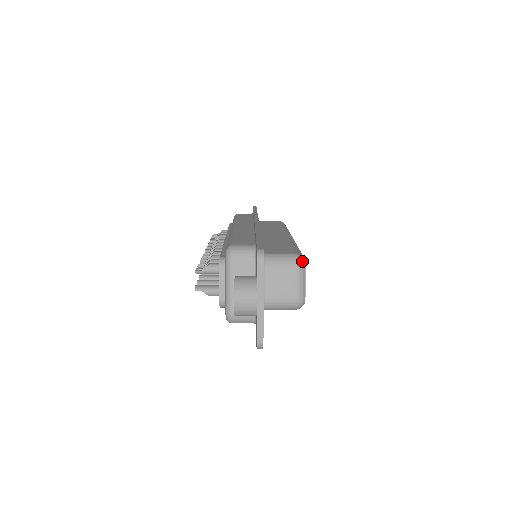
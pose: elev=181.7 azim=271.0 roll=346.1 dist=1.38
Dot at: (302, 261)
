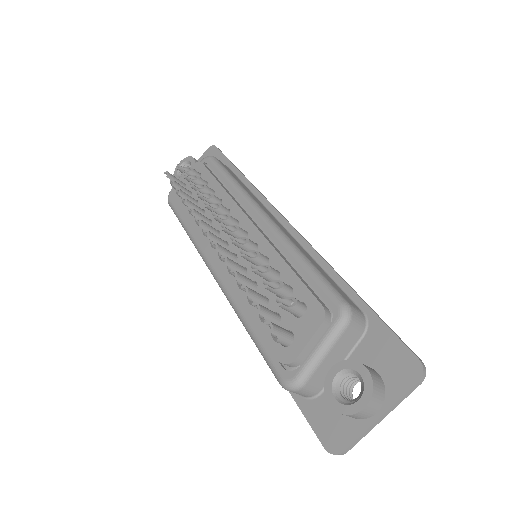
Dot at: occluded
